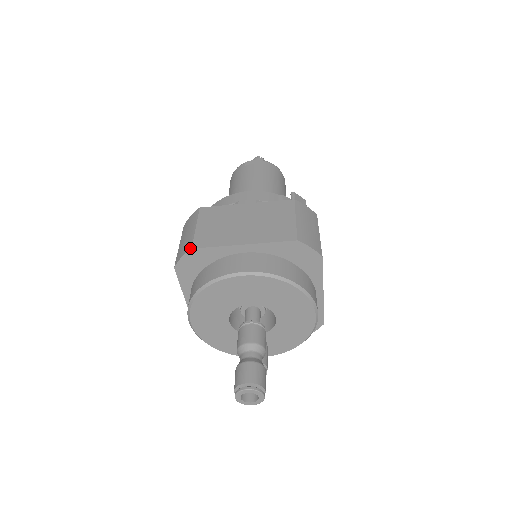
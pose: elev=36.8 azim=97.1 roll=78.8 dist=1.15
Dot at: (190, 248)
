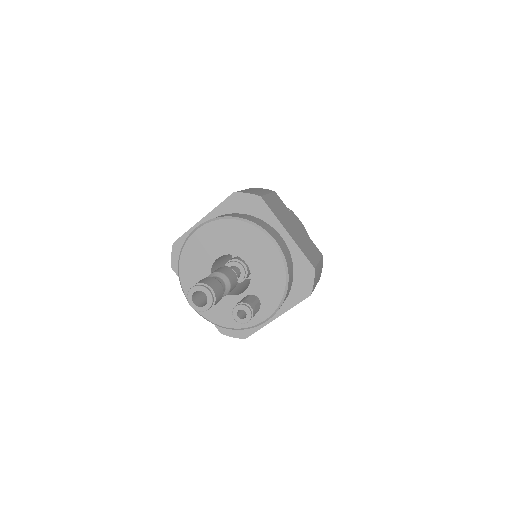
Dot at: (173, 244)
